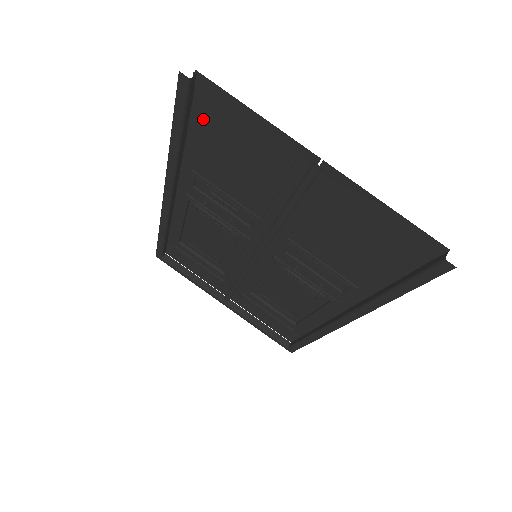
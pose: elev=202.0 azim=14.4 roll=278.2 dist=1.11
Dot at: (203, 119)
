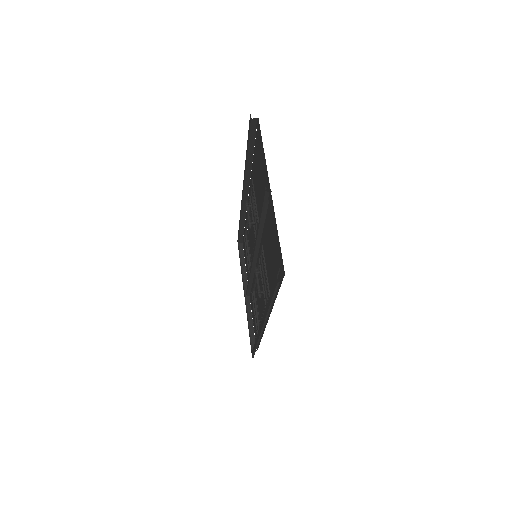
Dot at: (256, 146)
